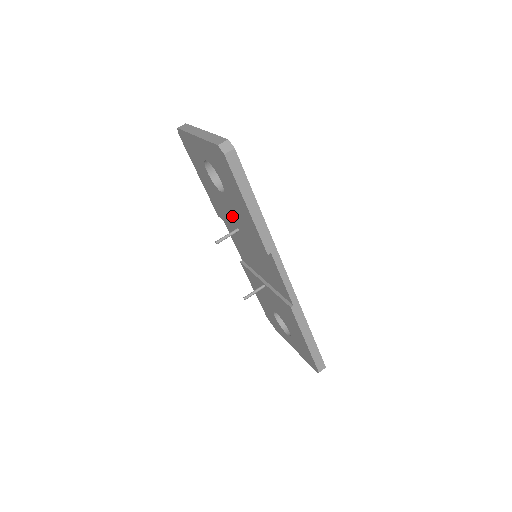
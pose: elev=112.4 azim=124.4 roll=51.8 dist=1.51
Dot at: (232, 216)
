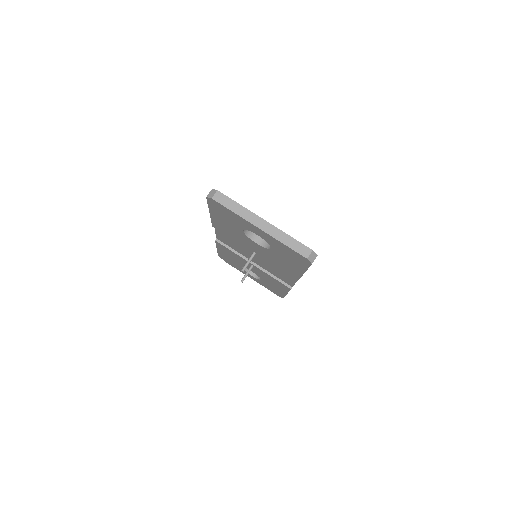
Dot at: (255, 249)
